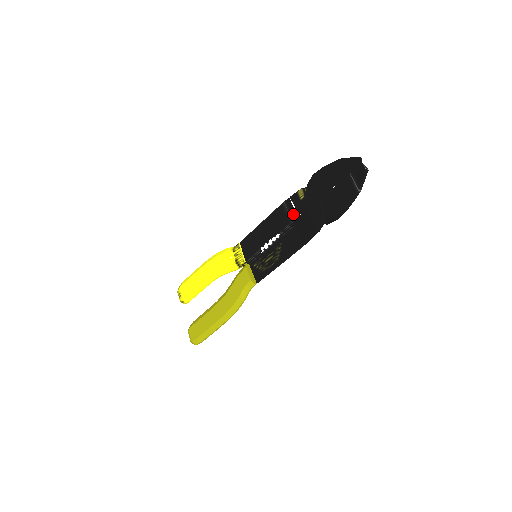
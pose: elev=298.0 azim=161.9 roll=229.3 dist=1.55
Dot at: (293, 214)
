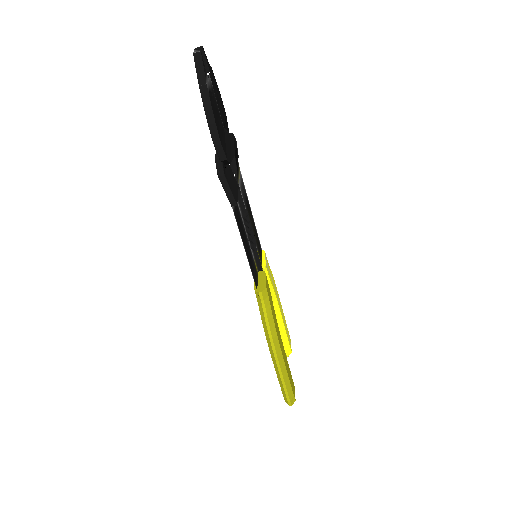
Dot at: occluded
